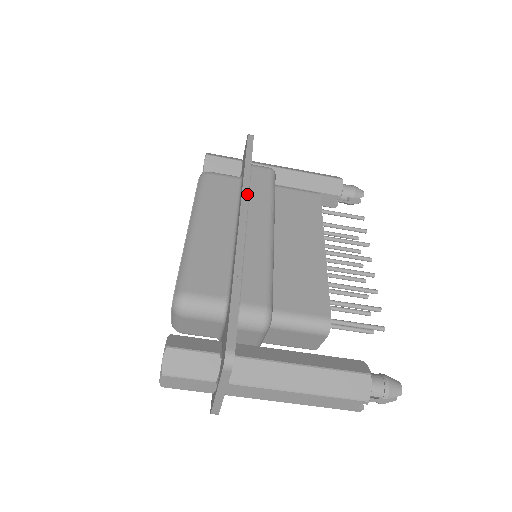
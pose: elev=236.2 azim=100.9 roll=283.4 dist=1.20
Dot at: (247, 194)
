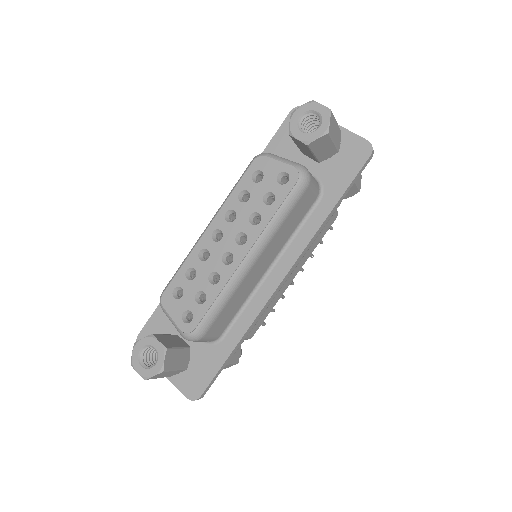
Dot at: occluded
